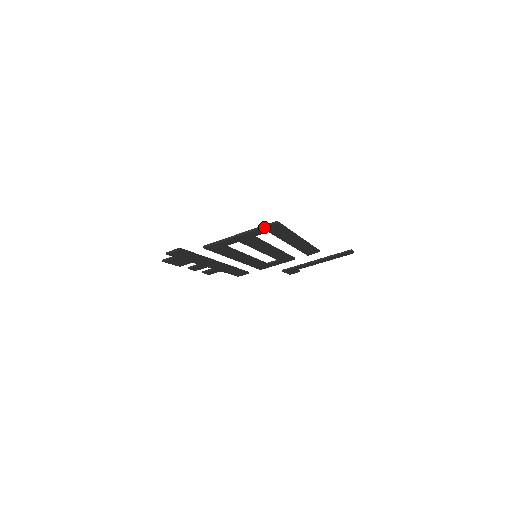
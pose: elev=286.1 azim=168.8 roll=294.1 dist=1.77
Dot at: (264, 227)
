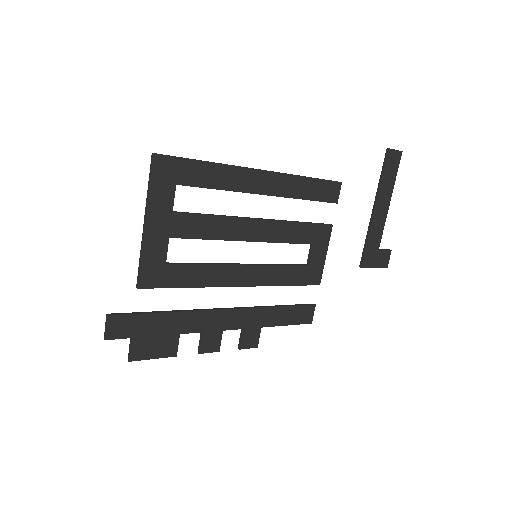
Dot at: (150, 178)
